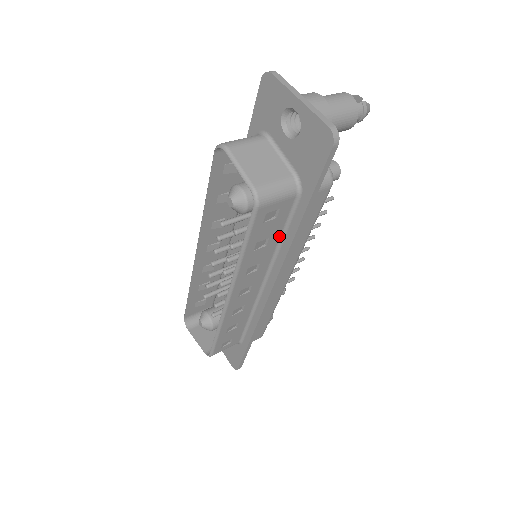
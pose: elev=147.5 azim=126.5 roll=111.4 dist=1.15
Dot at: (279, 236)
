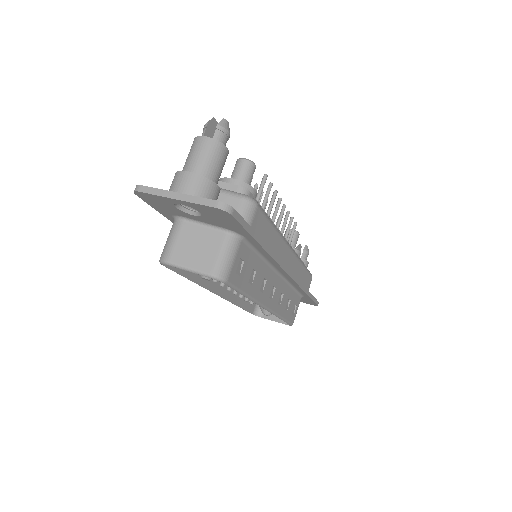
Dot at: (258, 257)
